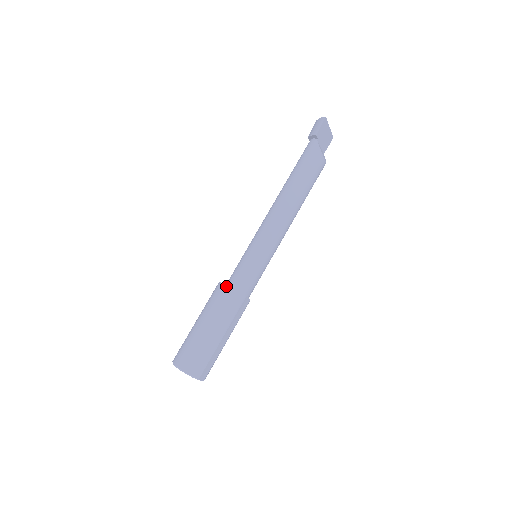
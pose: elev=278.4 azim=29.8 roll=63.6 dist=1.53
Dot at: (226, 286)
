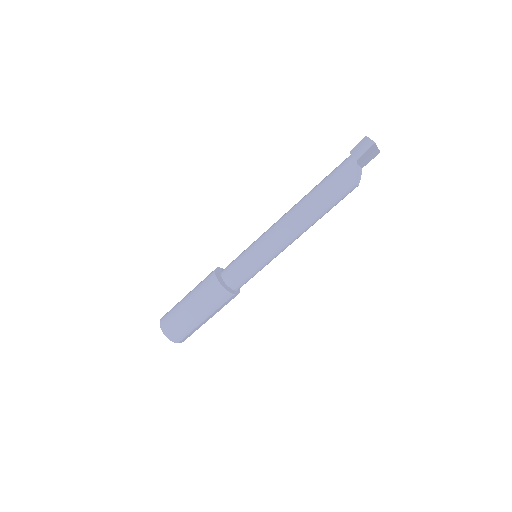
Dot at: (218, 282)
